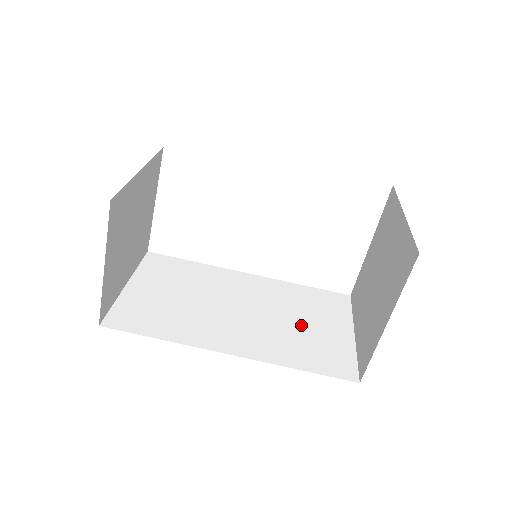
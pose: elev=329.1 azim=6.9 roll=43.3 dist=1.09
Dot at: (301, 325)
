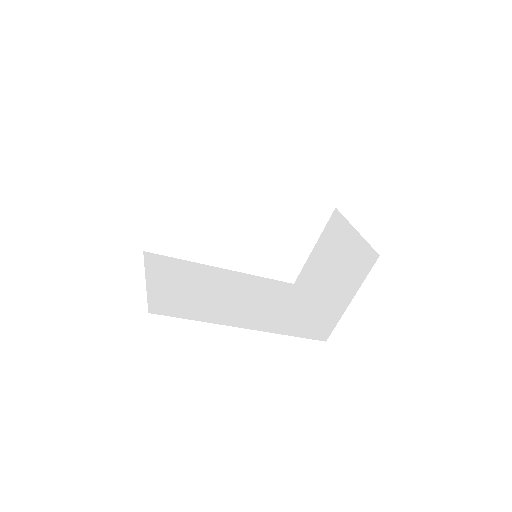
Dot at: (276, 306)
